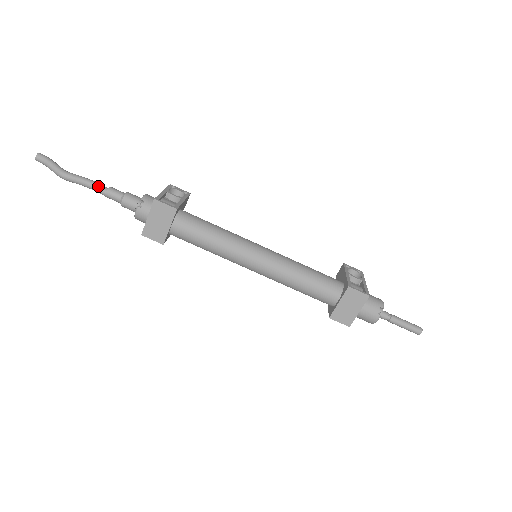
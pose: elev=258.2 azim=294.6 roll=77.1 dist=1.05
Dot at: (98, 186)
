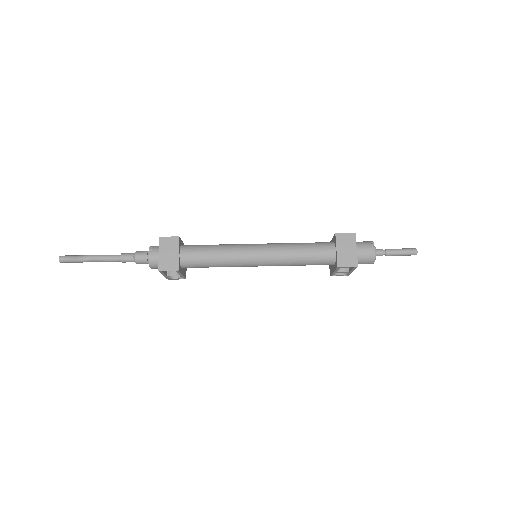
Dot at: (113, 255)
